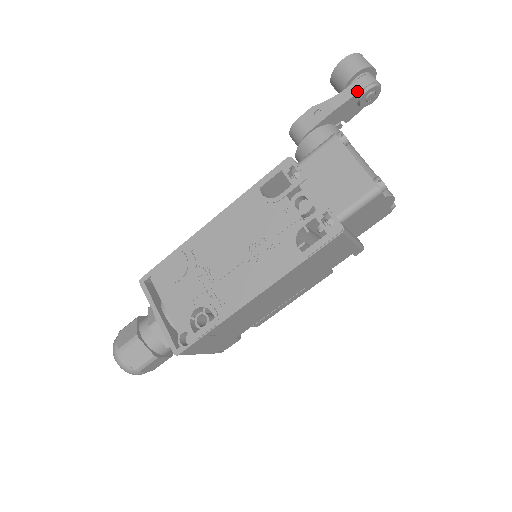
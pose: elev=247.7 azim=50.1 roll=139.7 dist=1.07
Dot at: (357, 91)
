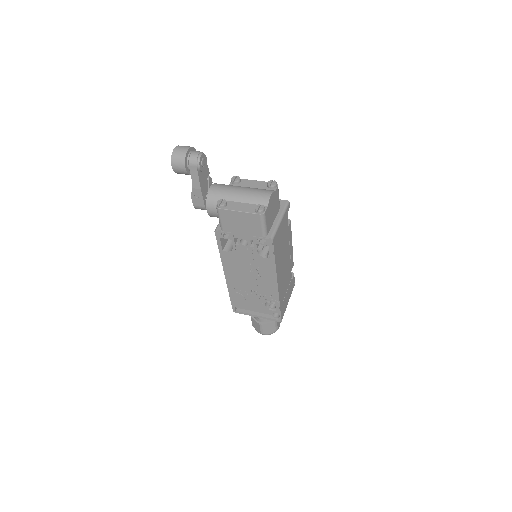
Dot at: (197, 173)
